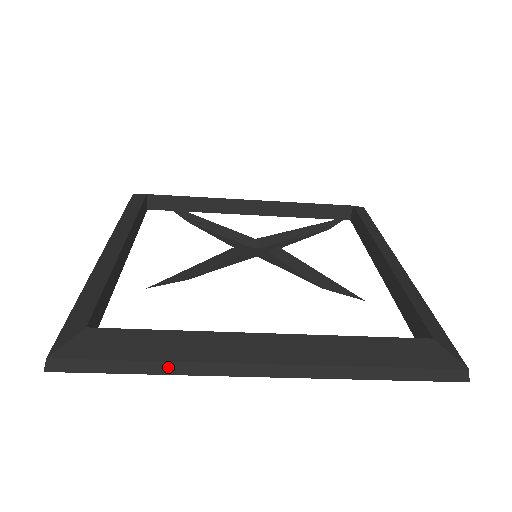
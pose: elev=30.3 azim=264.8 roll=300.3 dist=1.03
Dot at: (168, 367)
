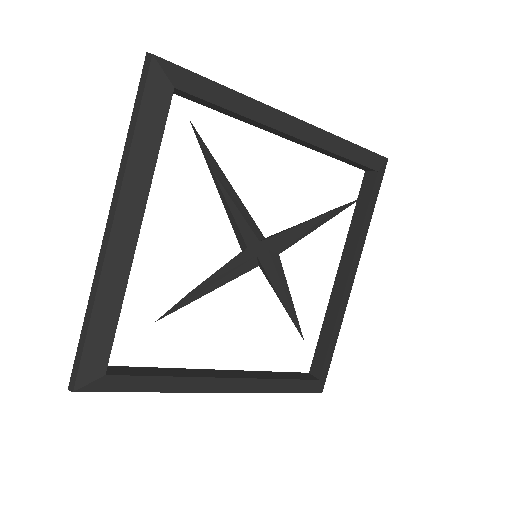
Dot at: (158, 391)
